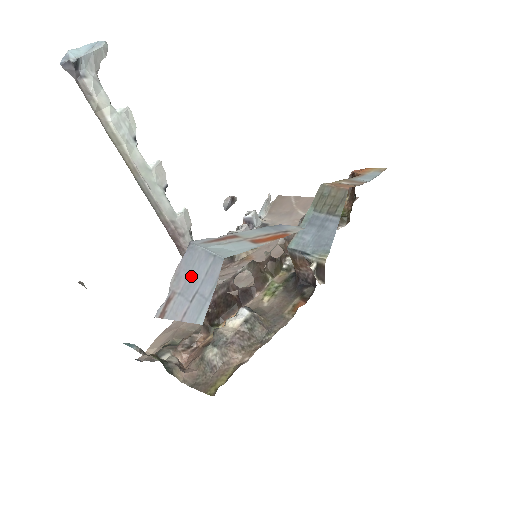
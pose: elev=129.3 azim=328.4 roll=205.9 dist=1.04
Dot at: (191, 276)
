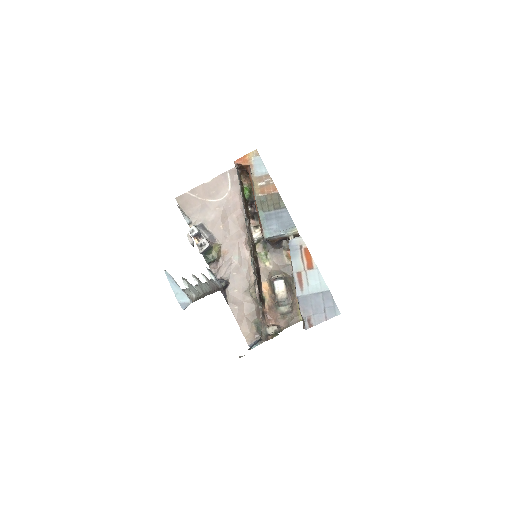
Dot at: (314, 306)
